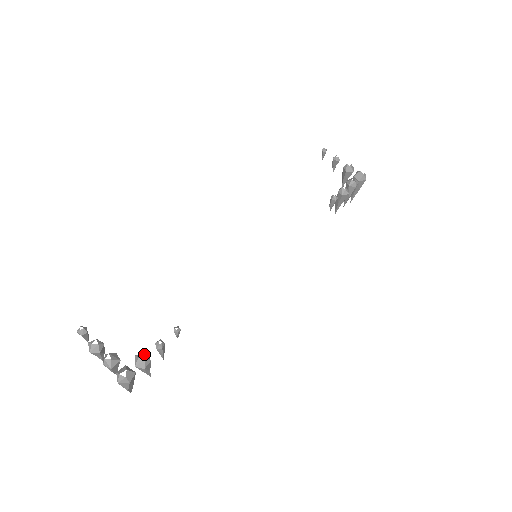
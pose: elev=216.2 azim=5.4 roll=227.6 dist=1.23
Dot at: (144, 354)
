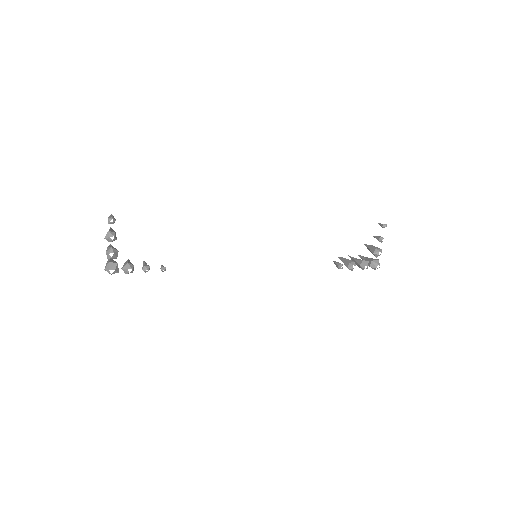
Dot at: (132, 269)
